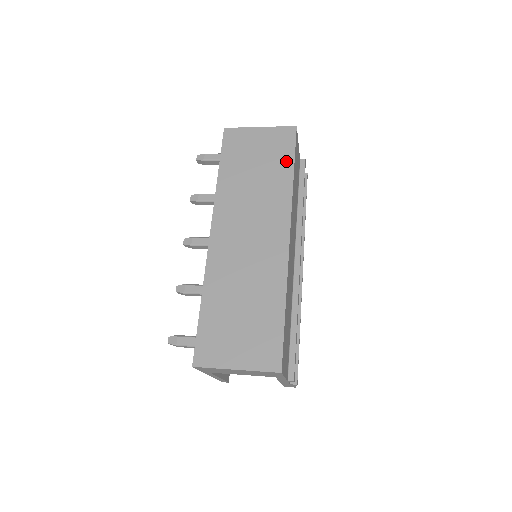
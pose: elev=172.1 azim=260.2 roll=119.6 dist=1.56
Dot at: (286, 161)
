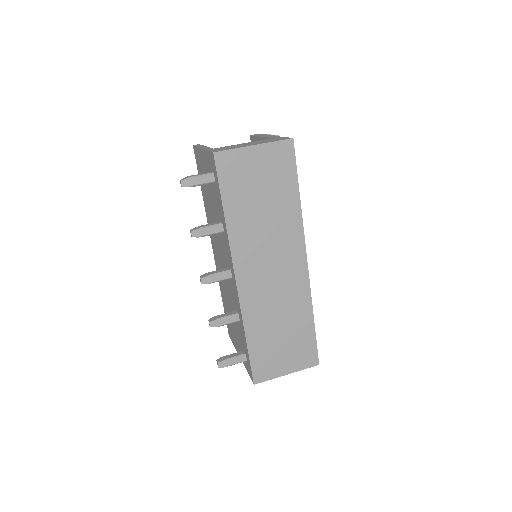
Dot at: (290, 185)
